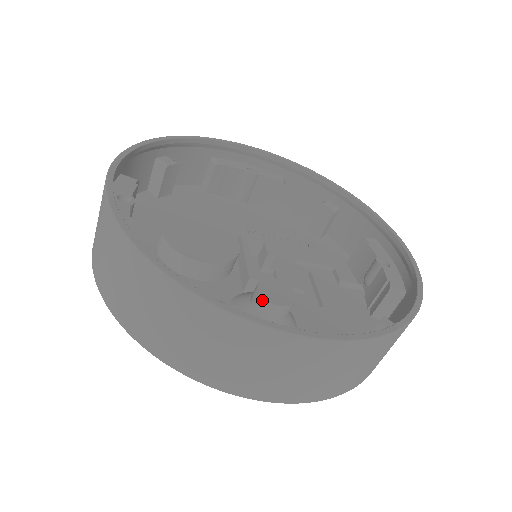
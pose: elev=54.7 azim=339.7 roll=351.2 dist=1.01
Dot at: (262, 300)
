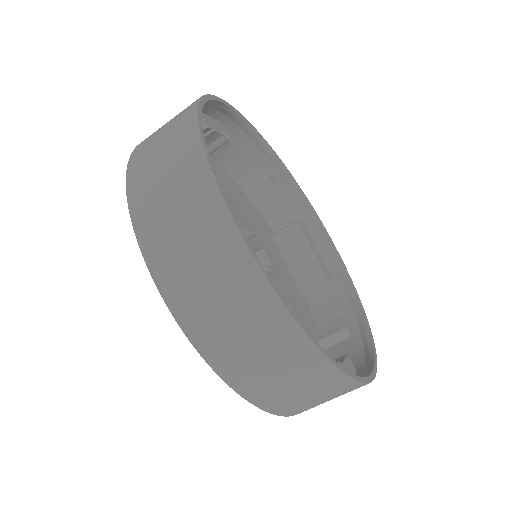
Dot at: occluded
